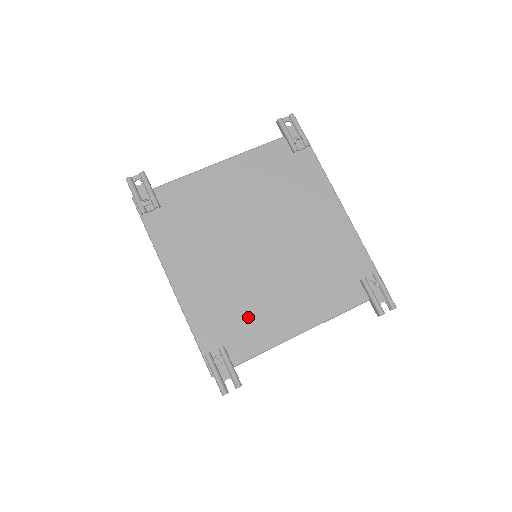
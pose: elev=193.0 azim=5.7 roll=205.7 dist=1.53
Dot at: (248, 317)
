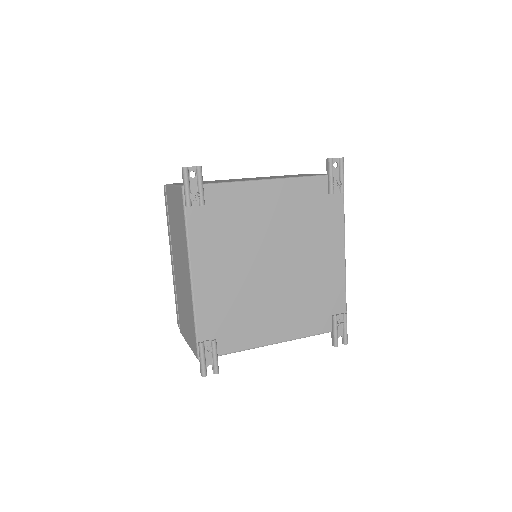
Dot at: (242, 321)
